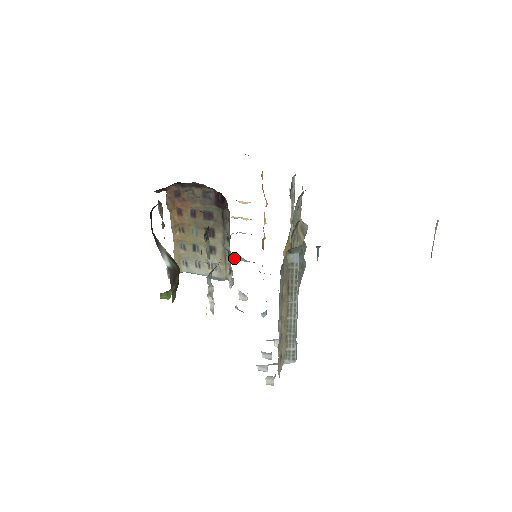
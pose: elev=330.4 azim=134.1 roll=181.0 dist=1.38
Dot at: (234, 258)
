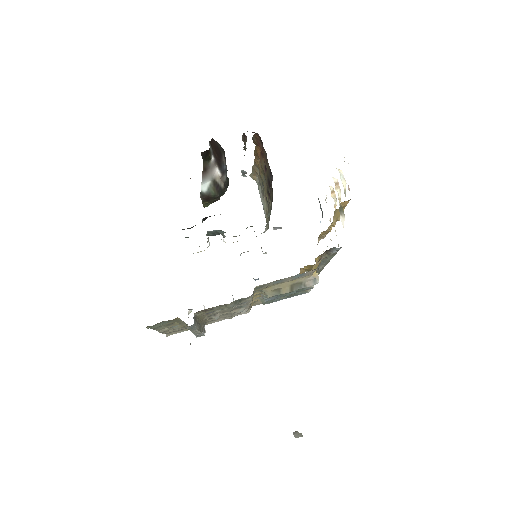
Dot at: (320, 205)
